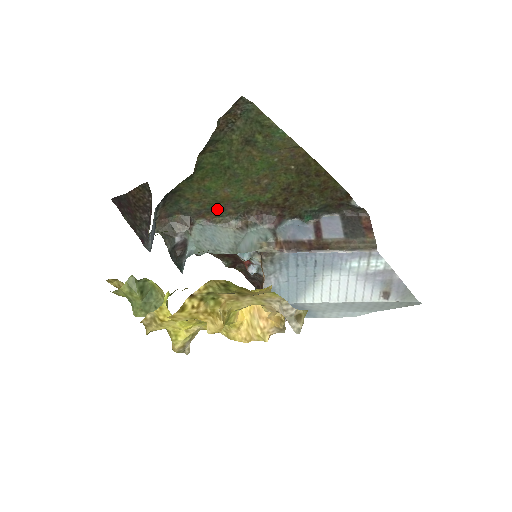
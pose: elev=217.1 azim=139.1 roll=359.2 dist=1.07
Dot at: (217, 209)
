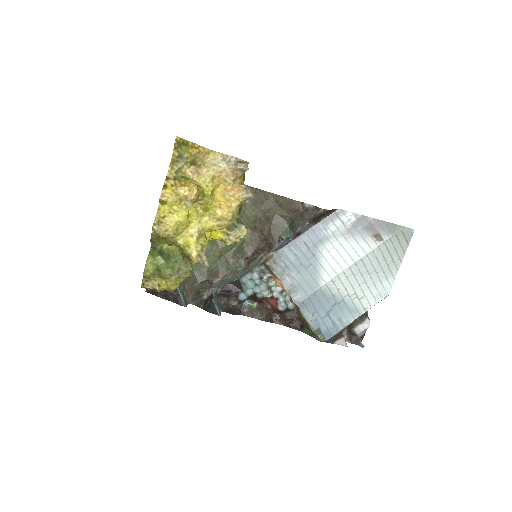
Dot at: (222, 264)
